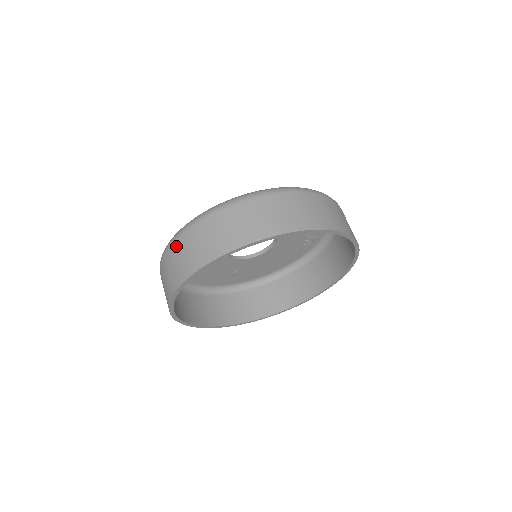
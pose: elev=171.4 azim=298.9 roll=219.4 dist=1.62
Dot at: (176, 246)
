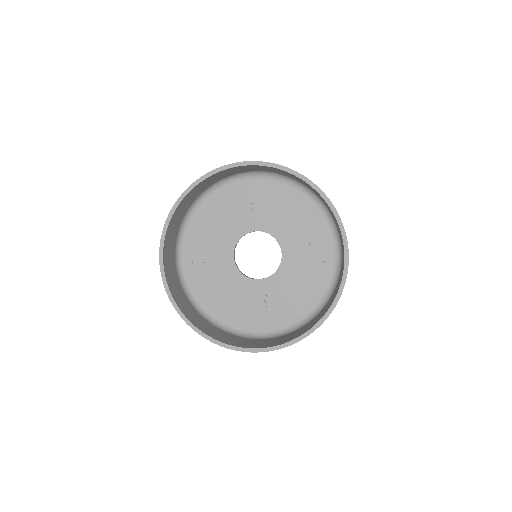
Dot at: occluded
